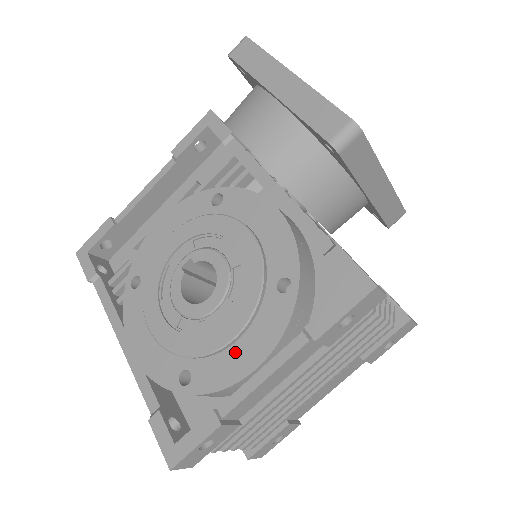
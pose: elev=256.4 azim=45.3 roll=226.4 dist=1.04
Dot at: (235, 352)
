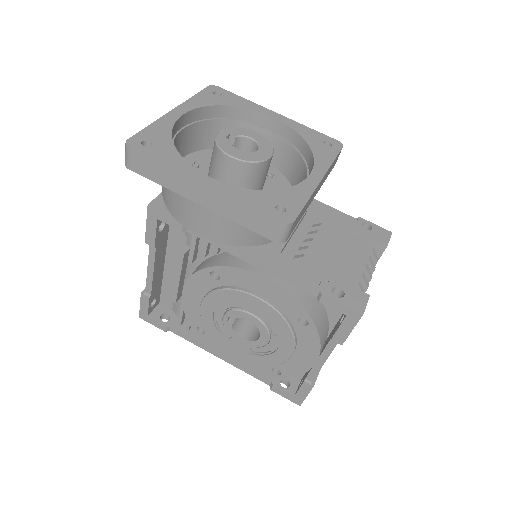
Dot at: (297, 357)
